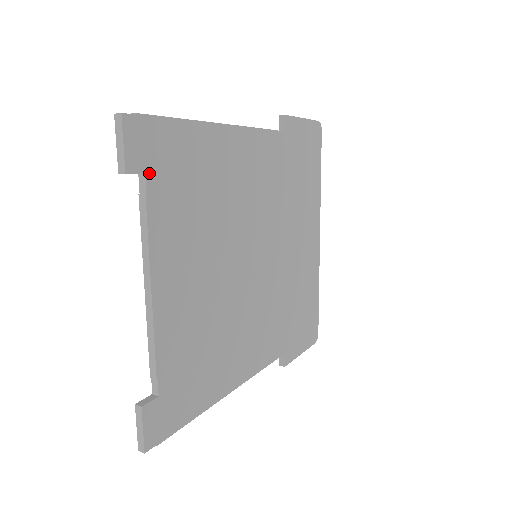
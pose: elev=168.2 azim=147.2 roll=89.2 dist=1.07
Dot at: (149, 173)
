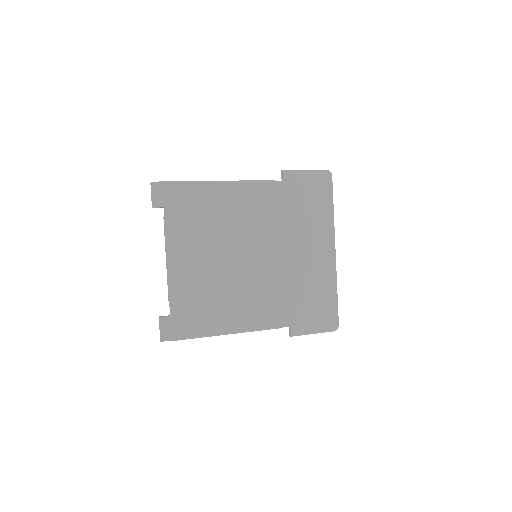
Dot at: (166, 207)
